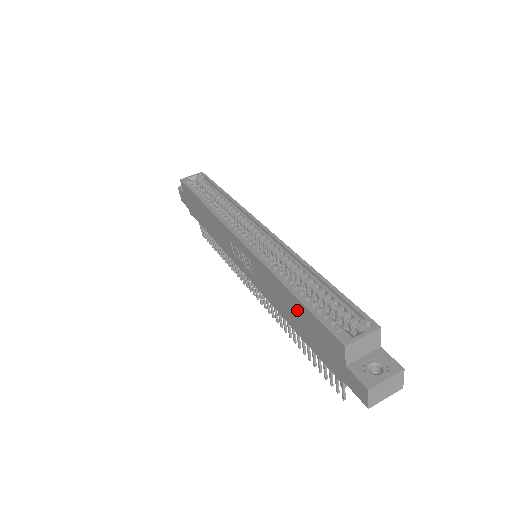
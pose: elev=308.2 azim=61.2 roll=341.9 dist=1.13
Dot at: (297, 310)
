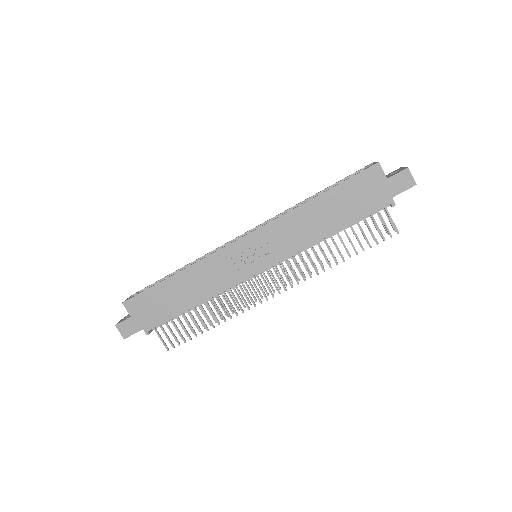
Dot at: (332, 202)
